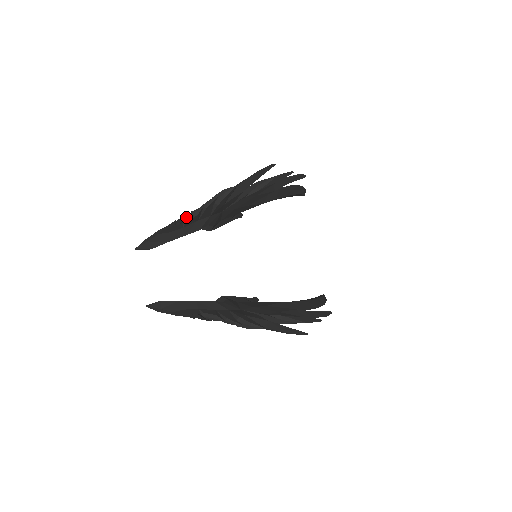
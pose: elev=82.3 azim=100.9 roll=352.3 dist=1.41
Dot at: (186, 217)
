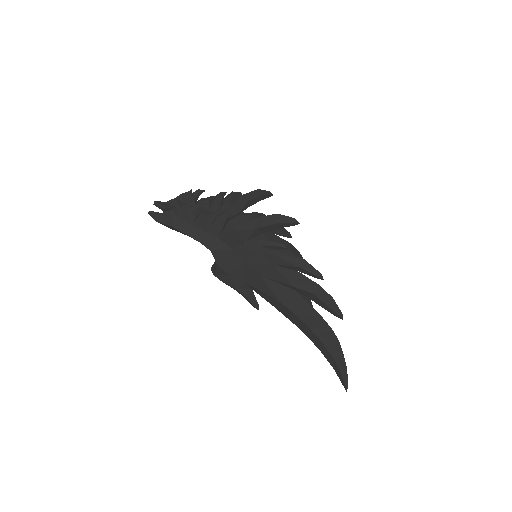
Dot at: (200, 199)
